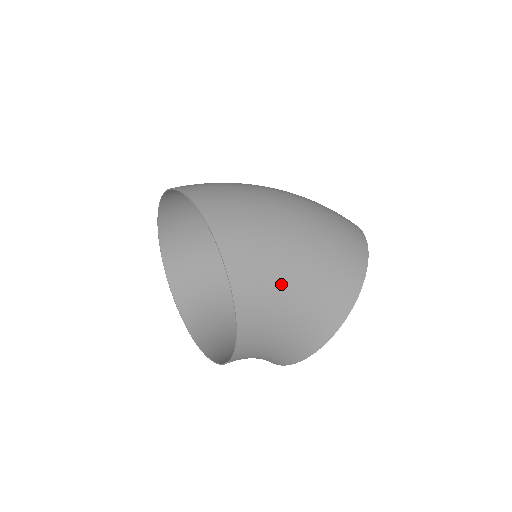
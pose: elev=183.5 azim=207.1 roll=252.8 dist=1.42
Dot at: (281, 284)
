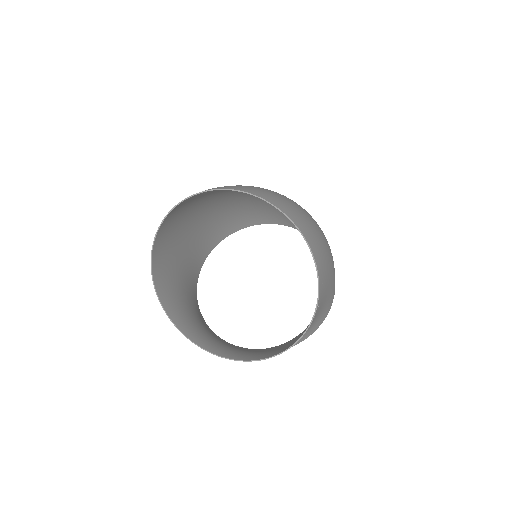
Dot at: occluded
